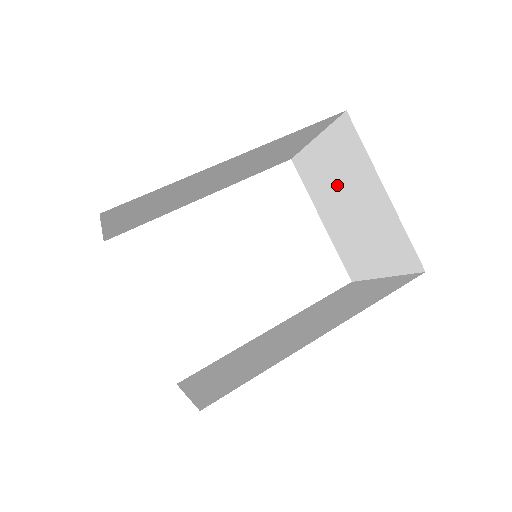
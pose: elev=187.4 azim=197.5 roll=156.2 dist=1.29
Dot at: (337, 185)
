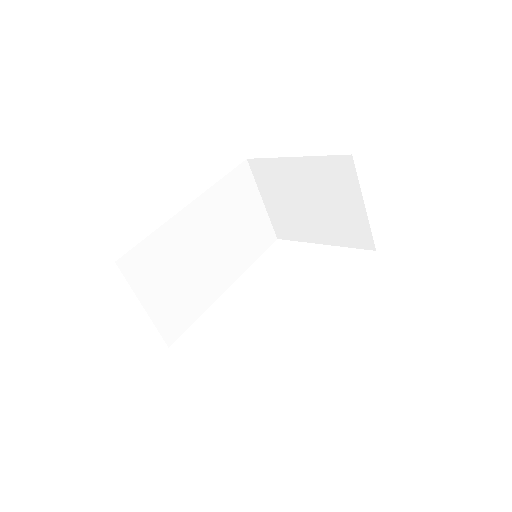
Dot at: (293, 203)
